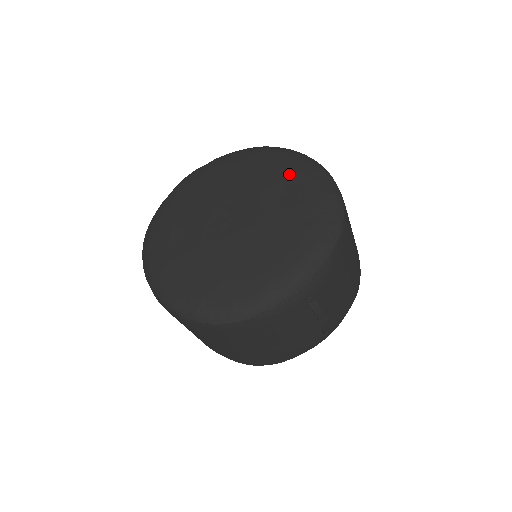
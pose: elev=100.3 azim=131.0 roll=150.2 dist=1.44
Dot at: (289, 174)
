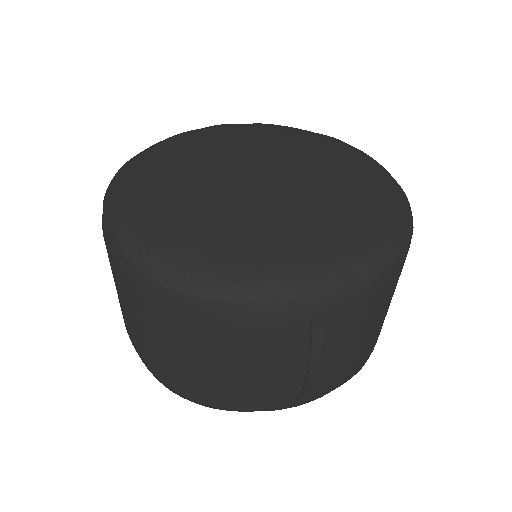
Dot at: (355, 168)
